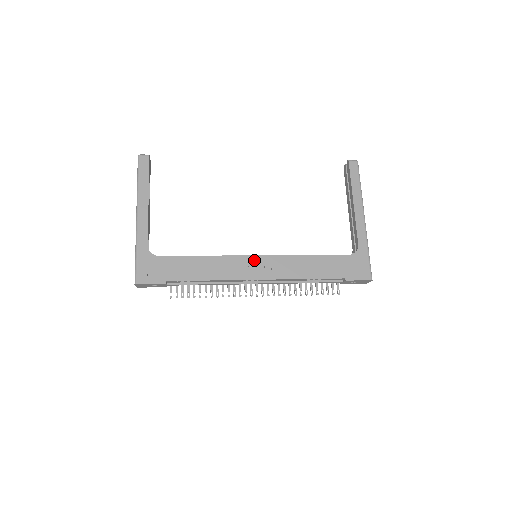
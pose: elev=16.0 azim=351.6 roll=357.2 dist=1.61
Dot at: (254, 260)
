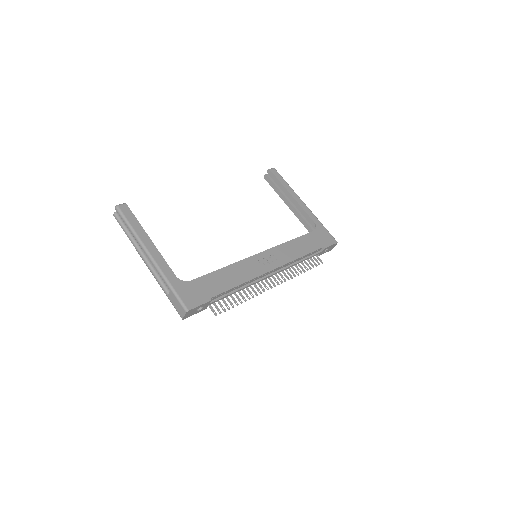
Dot at: (260, 257)
